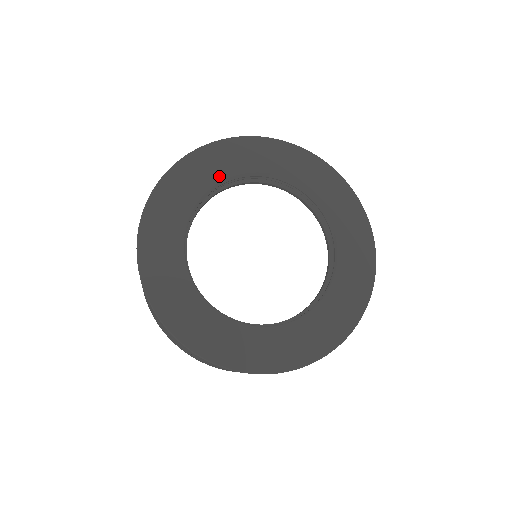
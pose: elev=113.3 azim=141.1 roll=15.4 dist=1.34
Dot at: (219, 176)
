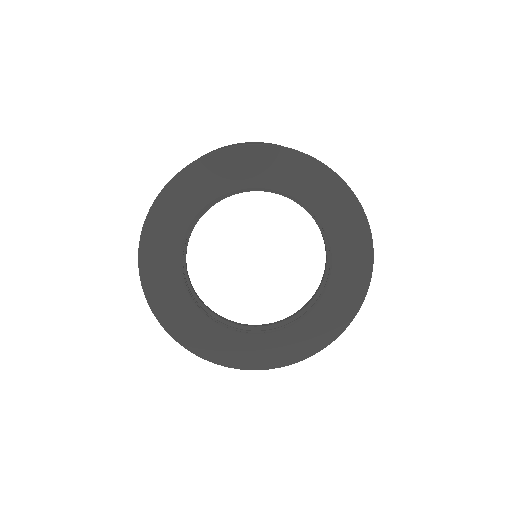
Dot at: (174, 258)
